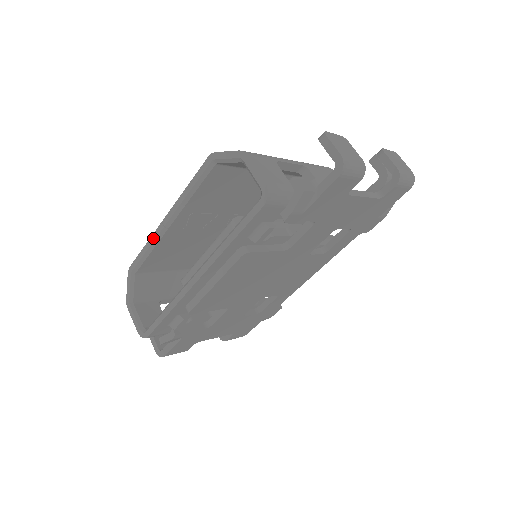
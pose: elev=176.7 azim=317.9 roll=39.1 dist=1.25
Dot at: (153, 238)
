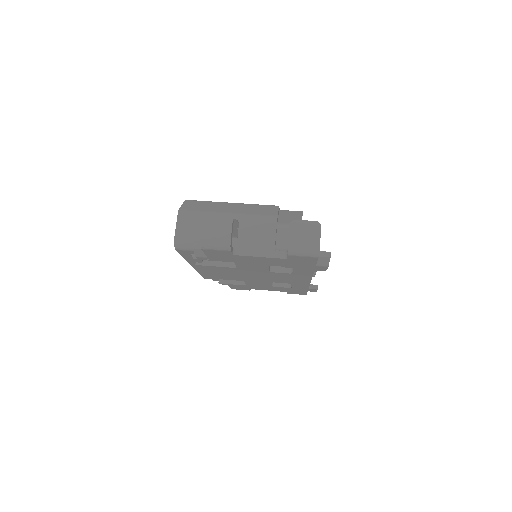
Dot at: occluded
